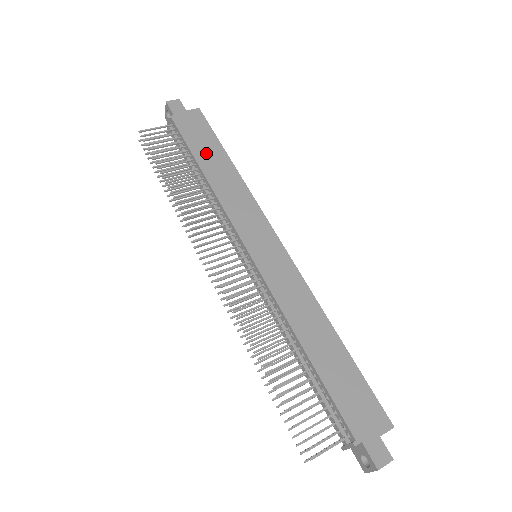
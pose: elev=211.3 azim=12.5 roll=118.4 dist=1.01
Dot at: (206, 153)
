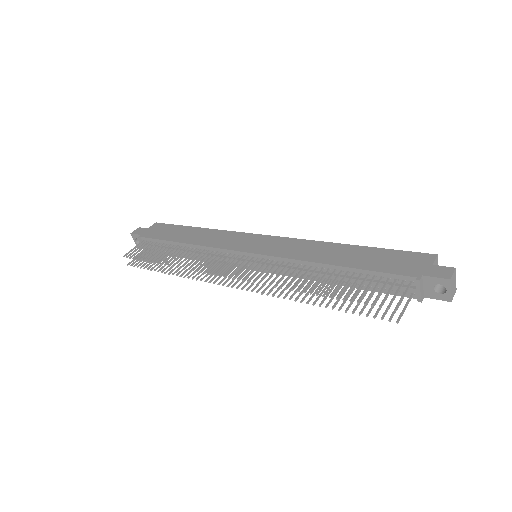
Dot at: (177, 235)
